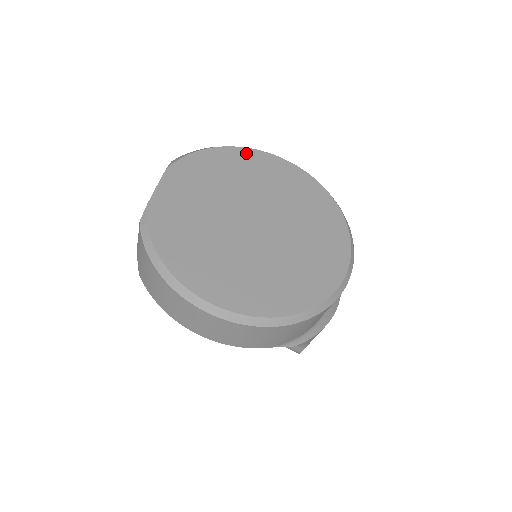
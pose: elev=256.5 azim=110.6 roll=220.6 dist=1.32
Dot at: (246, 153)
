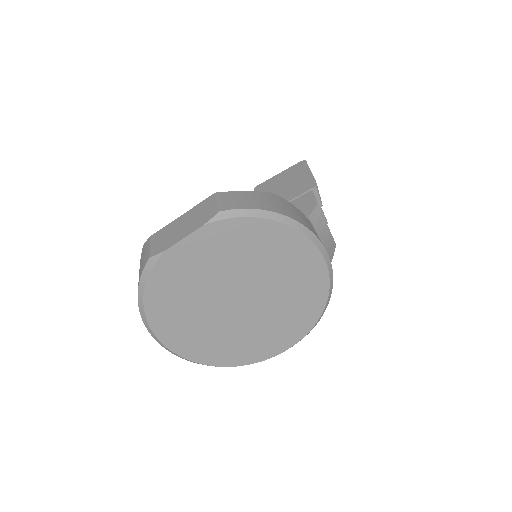
Dot at: (294, 238)
